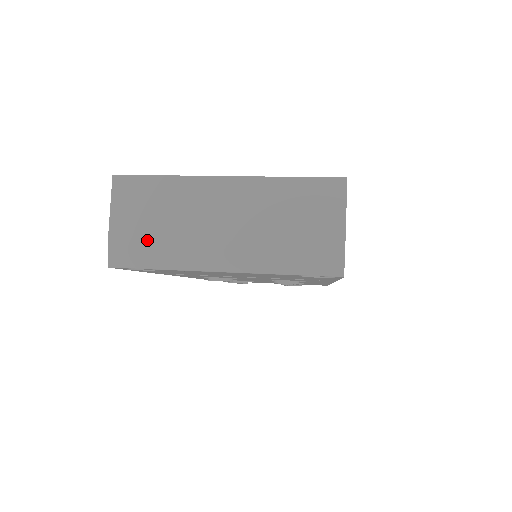
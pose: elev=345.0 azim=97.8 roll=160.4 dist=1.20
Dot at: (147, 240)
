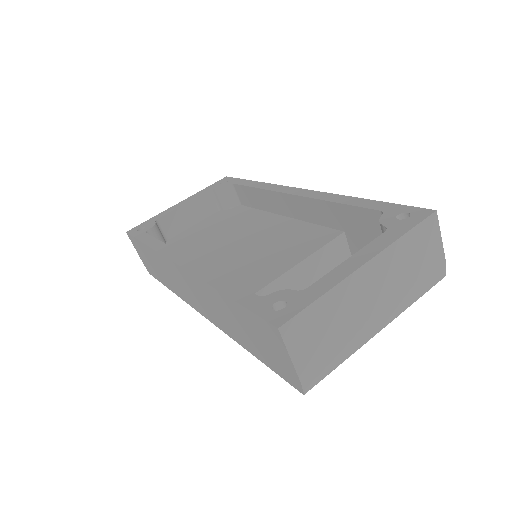
Dot at: (328, 354)
